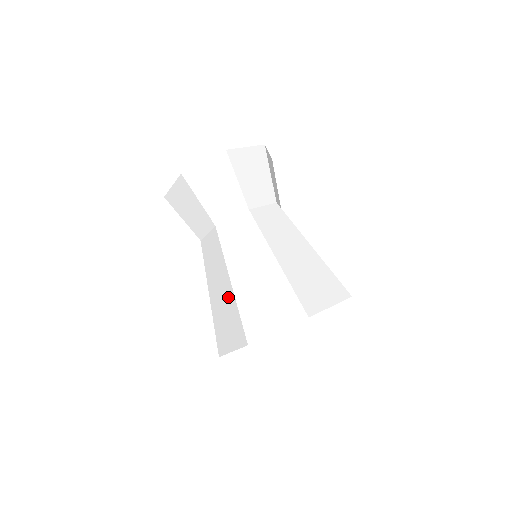
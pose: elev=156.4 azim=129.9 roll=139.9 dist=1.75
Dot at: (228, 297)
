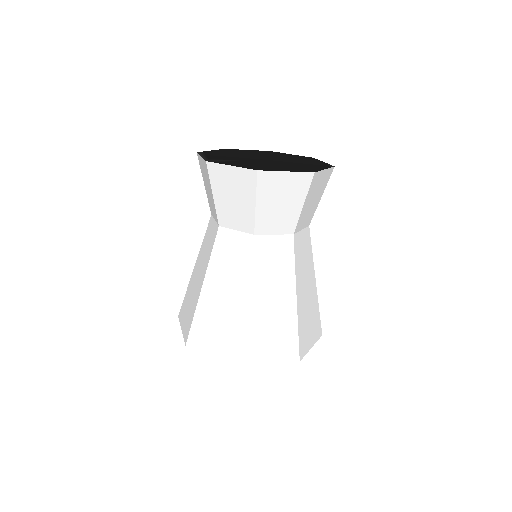
Dot at: (234, 310)
